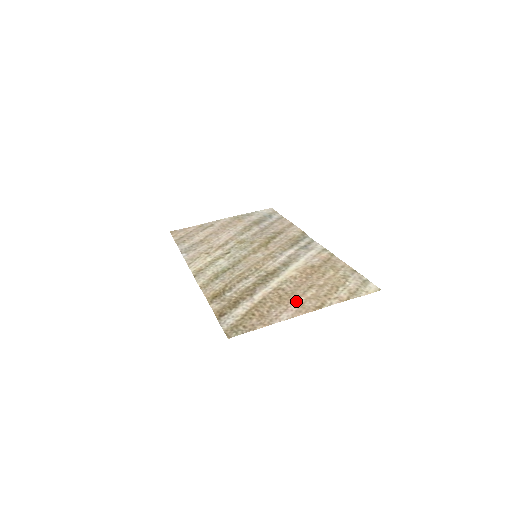
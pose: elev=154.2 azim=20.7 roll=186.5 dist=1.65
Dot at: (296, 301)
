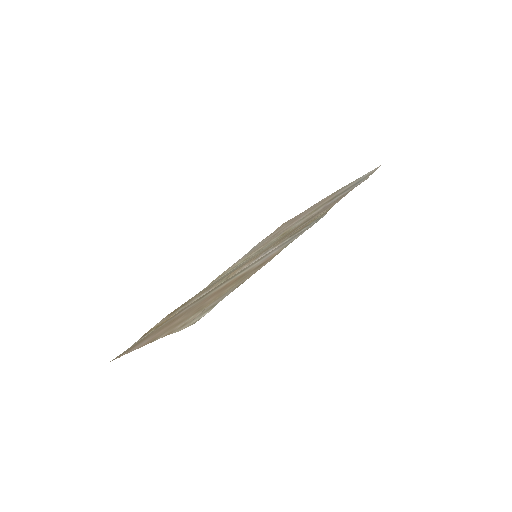
Dot at: (165, 328)
